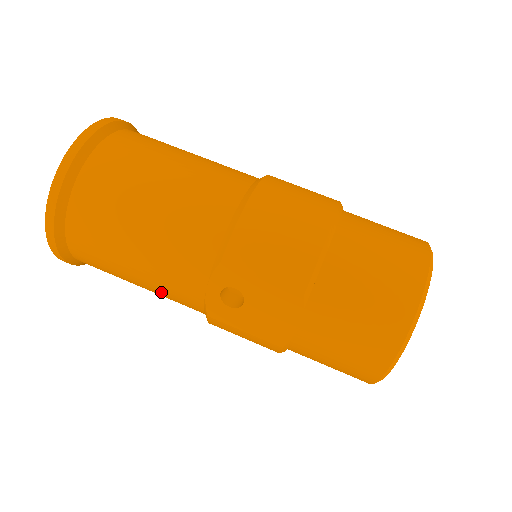
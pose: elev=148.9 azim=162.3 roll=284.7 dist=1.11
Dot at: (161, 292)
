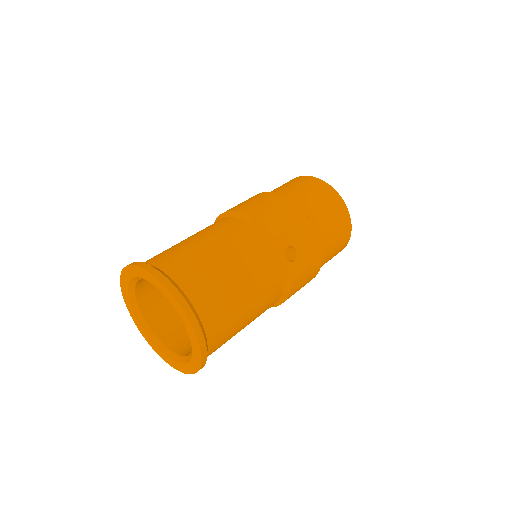
Dot at: (262, 303)
